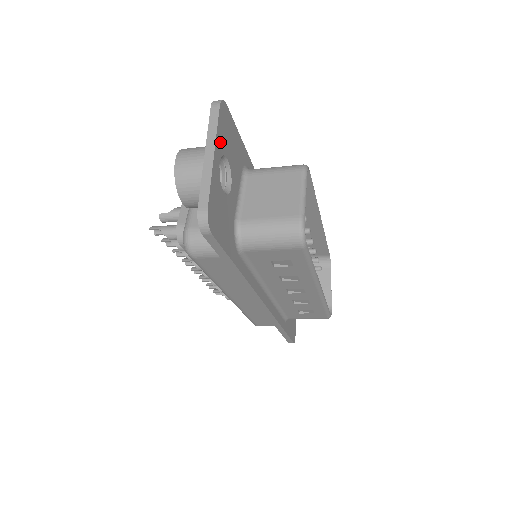
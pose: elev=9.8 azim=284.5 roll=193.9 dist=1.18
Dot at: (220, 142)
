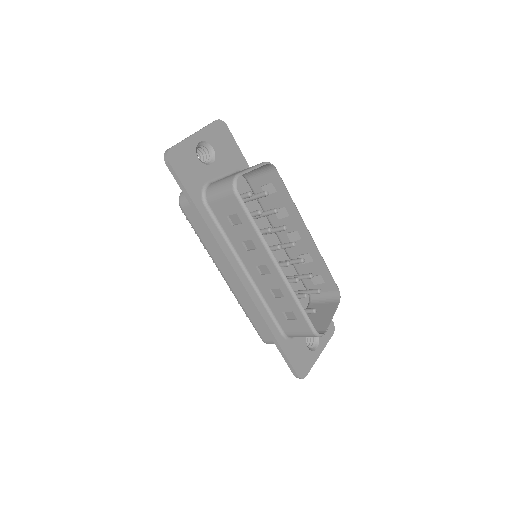
Dot at: (207, 134)
